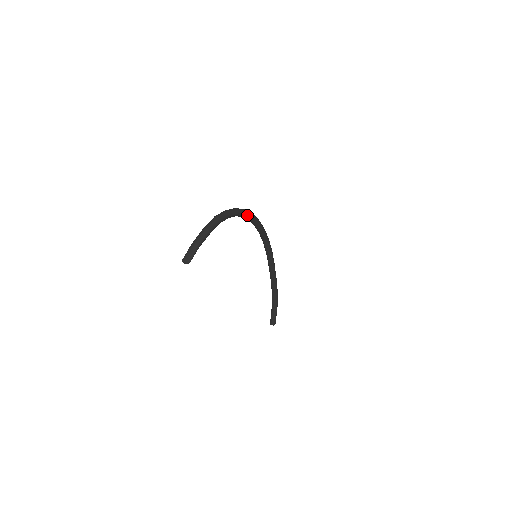
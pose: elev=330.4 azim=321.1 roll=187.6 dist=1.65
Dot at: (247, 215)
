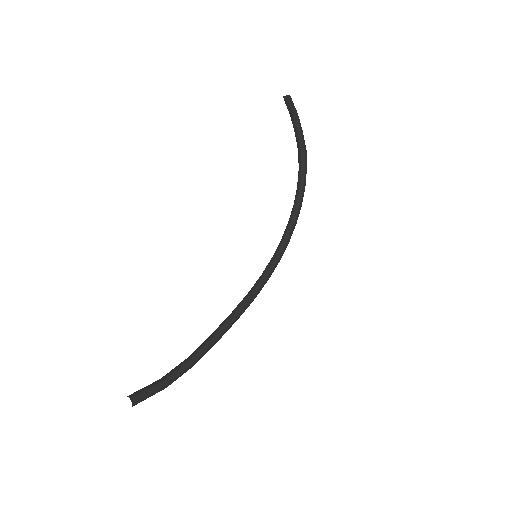
Dot at: (300, 207)
